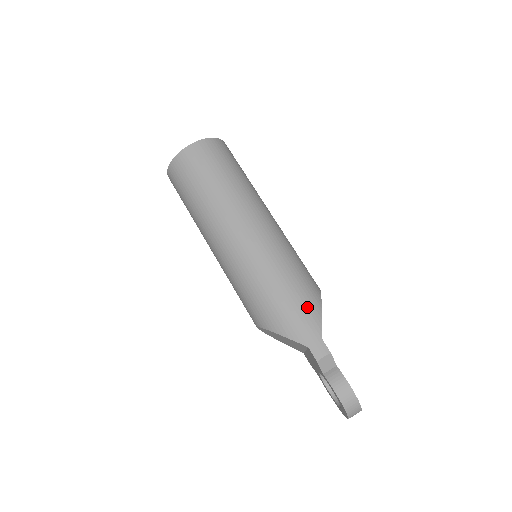
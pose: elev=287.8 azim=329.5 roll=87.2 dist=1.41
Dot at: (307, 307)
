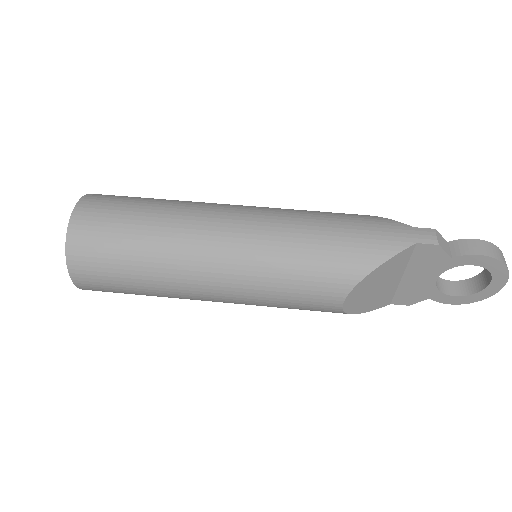
Dot at: (367, 220)
